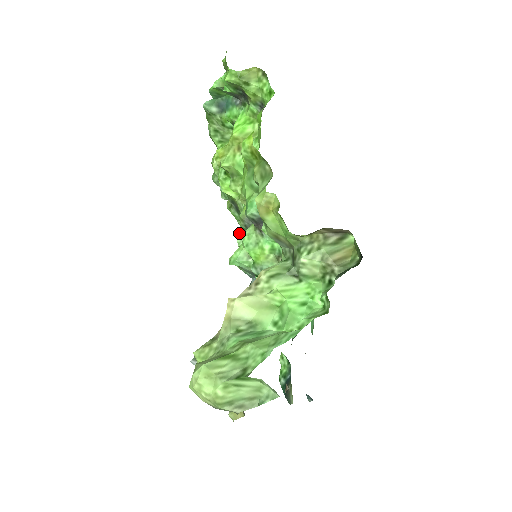
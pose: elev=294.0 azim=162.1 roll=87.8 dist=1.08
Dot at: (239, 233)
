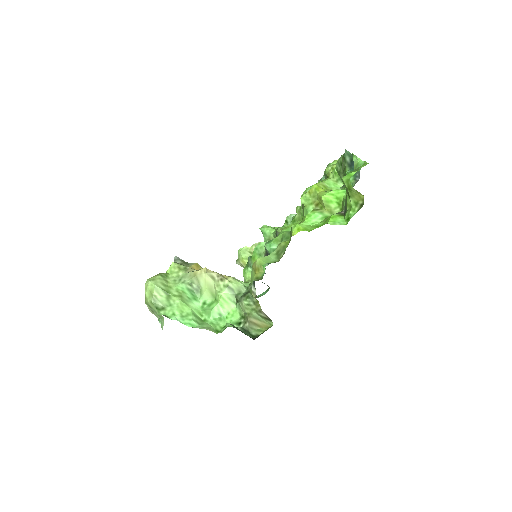
Dot at: occluded
